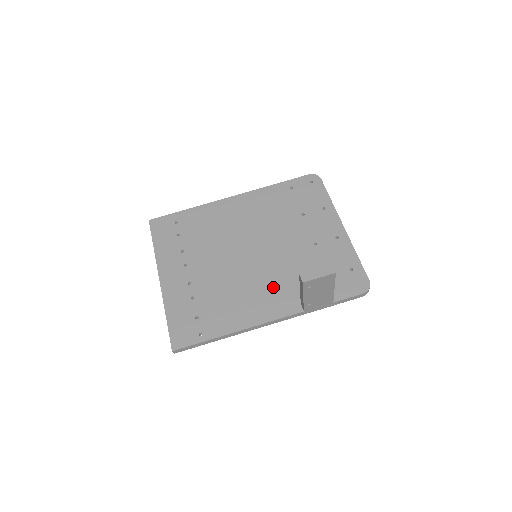
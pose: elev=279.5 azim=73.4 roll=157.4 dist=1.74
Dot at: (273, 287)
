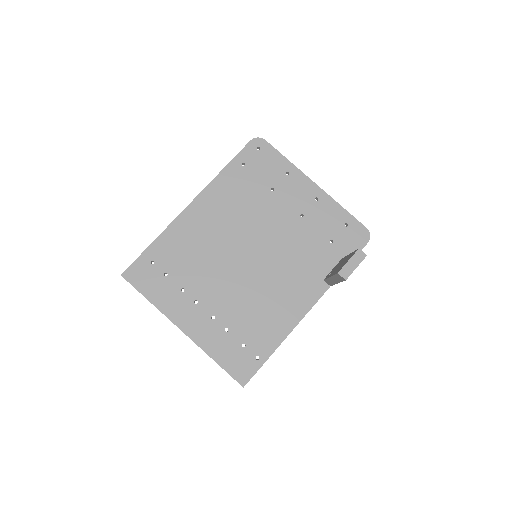
Dot at: (291, 279)
